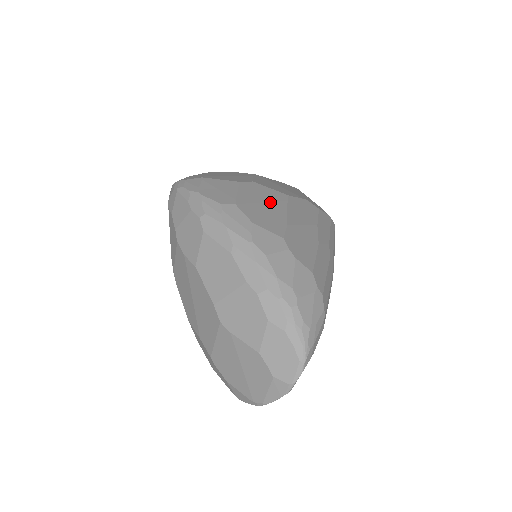
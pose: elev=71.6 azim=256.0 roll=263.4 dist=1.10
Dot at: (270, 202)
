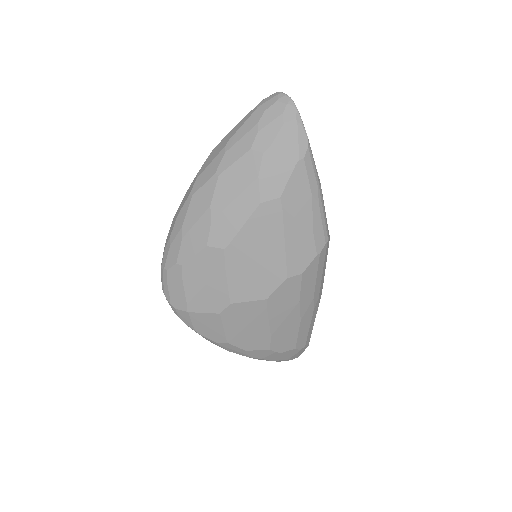
Dot at: (252, 322)
